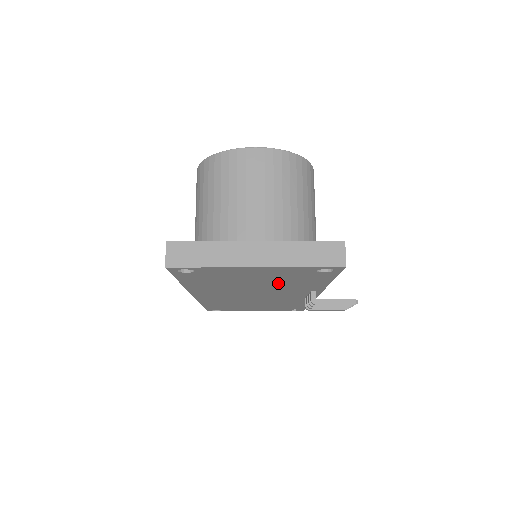
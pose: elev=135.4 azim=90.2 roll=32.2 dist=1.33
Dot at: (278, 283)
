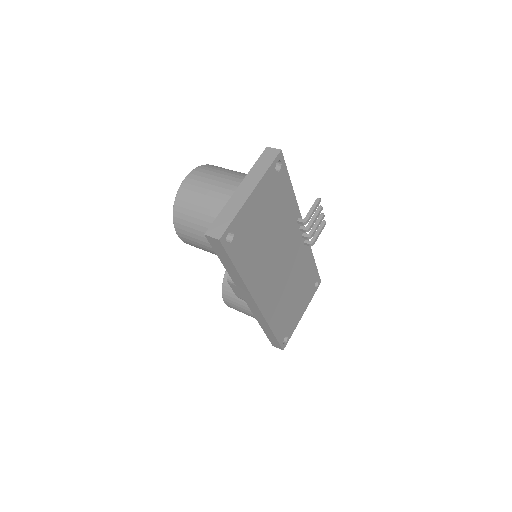
Dot at: (276, 219)
